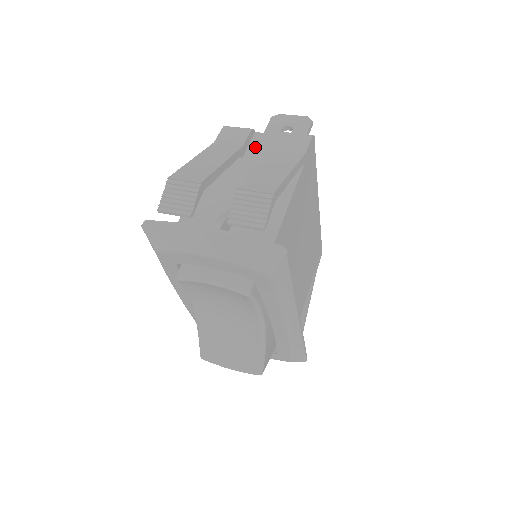
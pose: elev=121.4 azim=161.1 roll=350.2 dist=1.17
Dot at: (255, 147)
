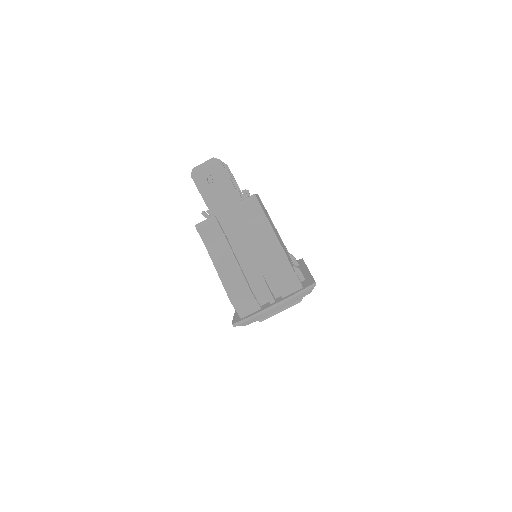
Dot at: (227, 226)
